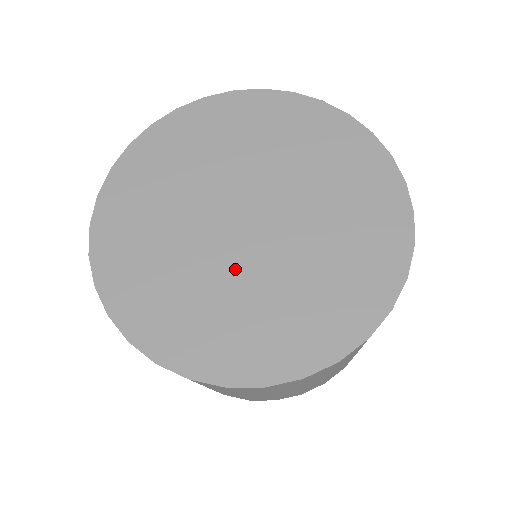
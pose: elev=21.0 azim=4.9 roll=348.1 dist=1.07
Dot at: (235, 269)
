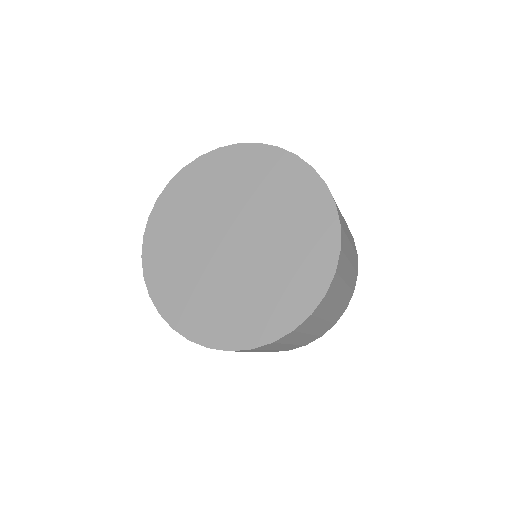
Dot at: (229, 277)
